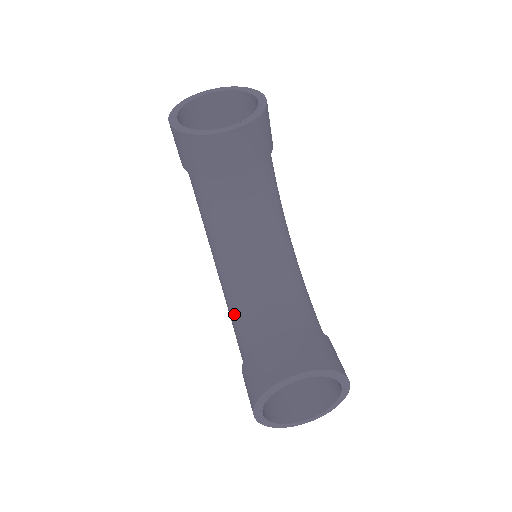
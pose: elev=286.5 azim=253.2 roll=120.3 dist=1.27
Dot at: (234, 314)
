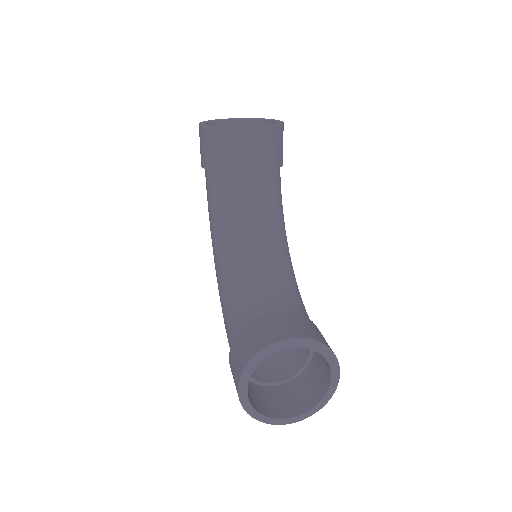
Dot at: (228, 303)
